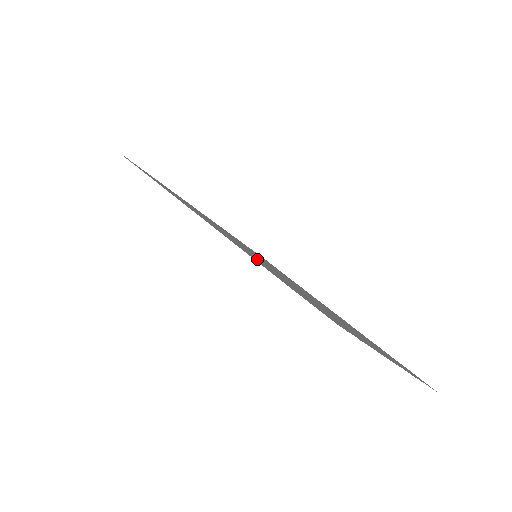
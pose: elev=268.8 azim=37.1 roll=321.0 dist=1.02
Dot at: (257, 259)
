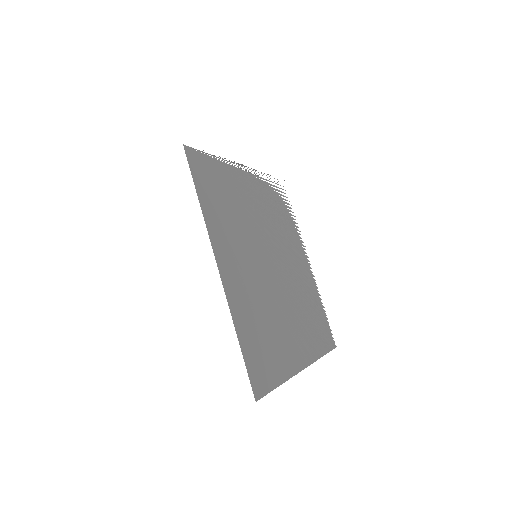
Dot at: (241, 312)
